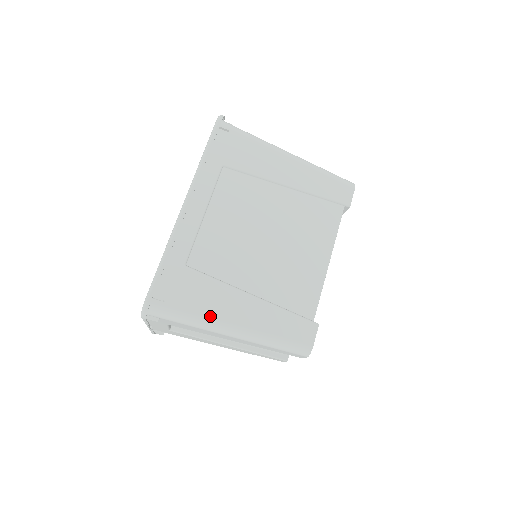
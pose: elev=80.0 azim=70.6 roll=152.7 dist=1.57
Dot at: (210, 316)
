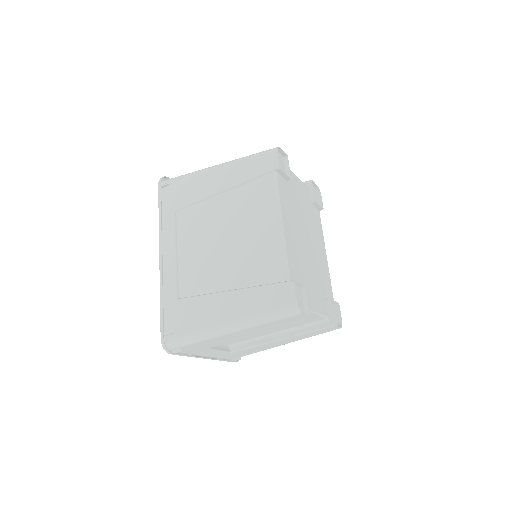
Dot at: (208, 326)
